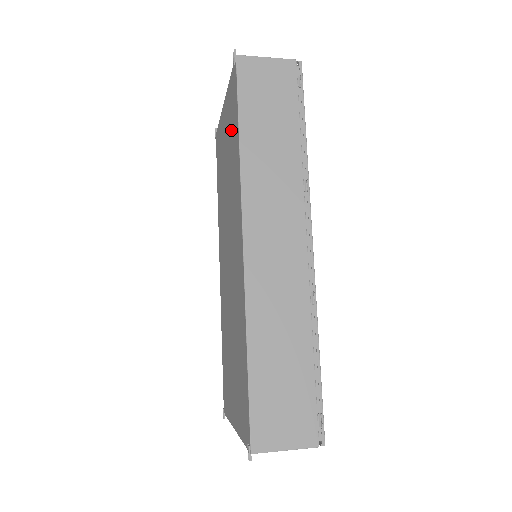
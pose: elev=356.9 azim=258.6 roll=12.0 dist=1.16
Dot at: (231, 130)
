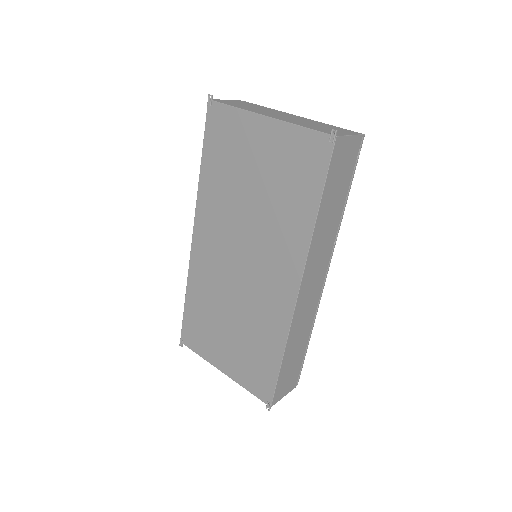
Dot at: (291, 179)
